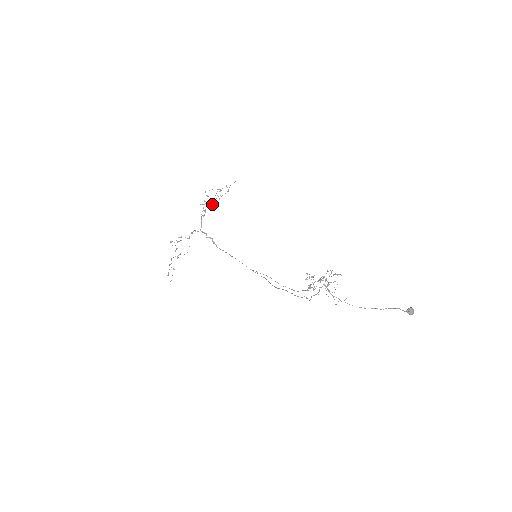
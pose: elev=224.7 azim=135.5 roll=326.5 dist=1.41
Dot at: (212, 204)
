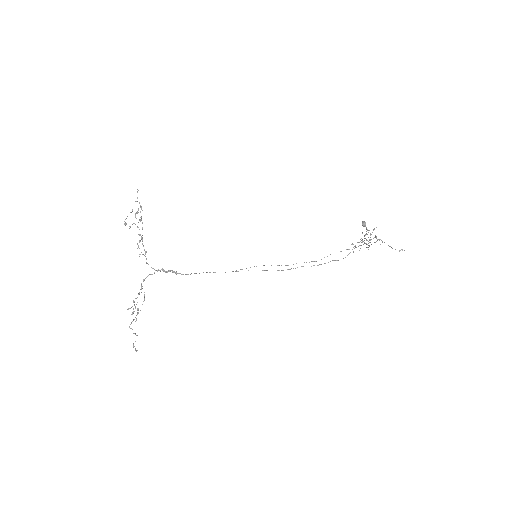
Dot at: occluded
